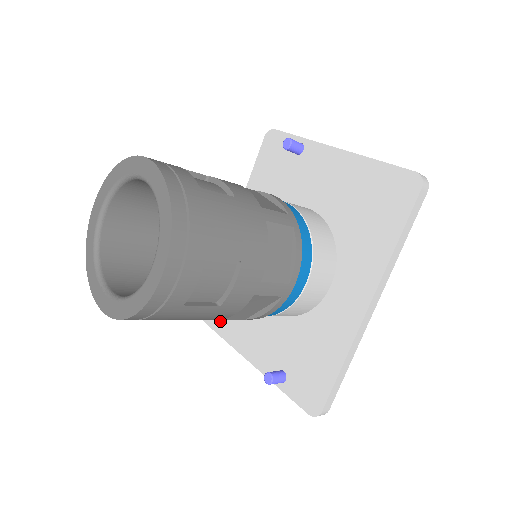
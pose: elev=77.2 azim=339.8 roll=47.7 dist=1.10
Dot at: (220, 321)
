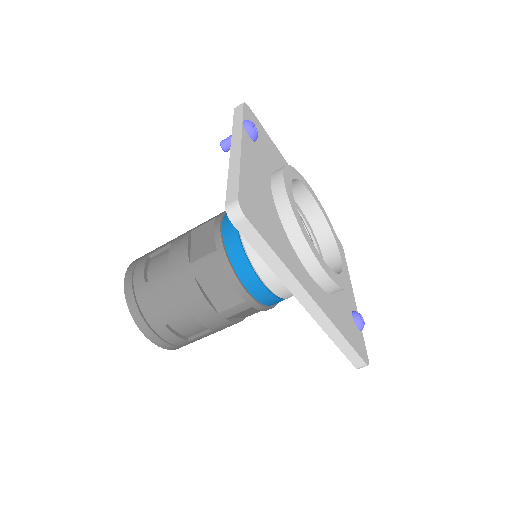
Dot at: occluded
